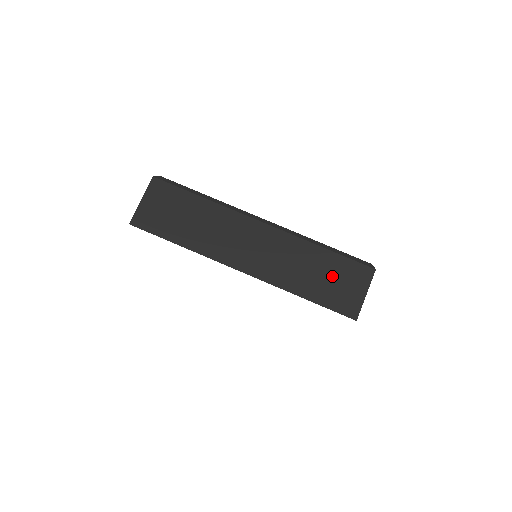
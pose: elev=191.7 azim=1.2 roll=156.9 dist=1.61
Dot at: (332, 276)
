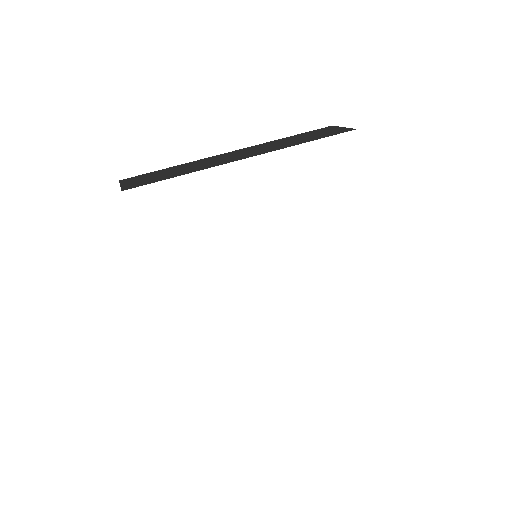
Dot at: (311, 135)
